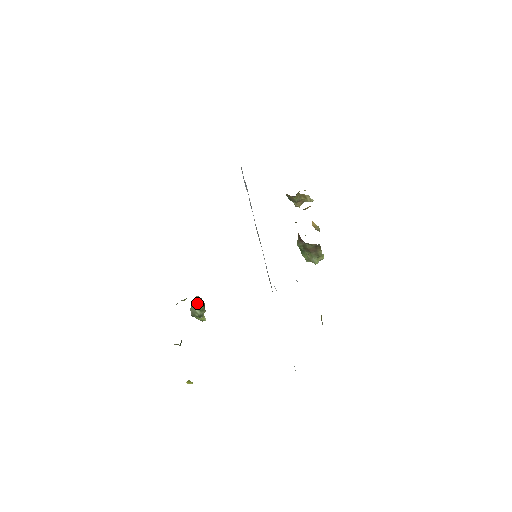
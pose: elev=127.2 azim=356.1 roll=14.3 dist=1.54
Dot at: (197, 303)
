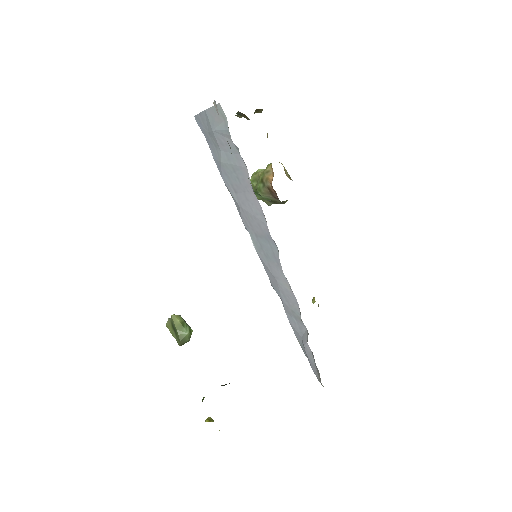
Dot at: (188, 333)
